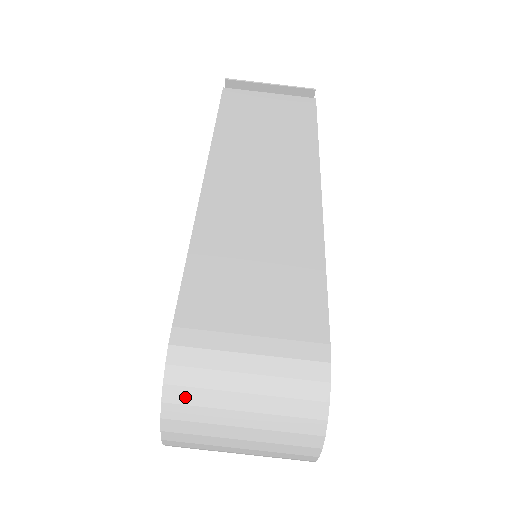
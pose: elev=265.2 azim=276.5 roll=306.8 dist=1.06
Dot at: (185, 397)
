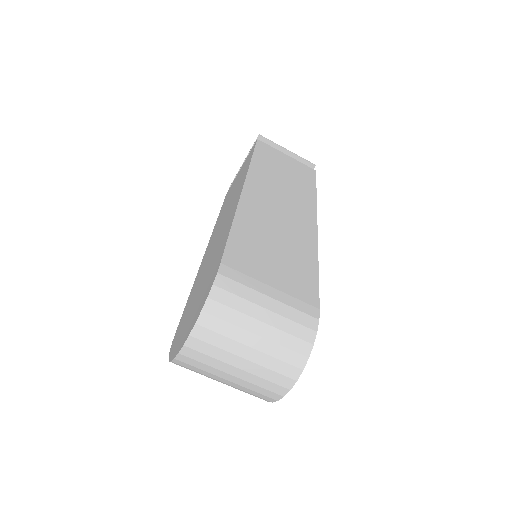
Dot at: (220, 312)
